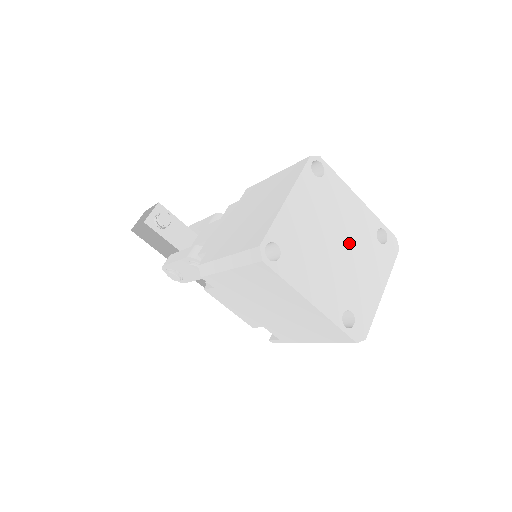
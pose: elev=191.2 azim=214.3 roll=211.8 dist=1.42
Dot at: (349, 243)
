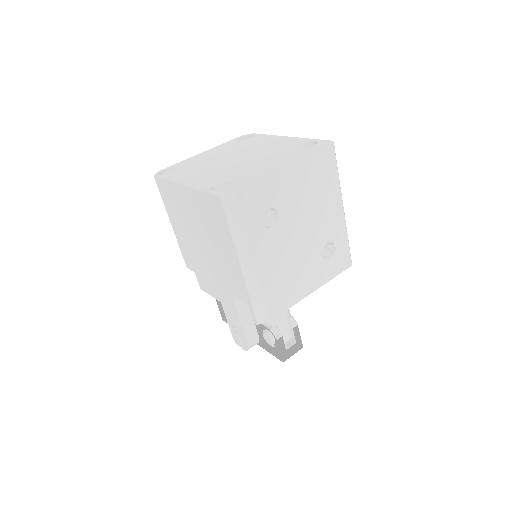
Dot at: (256, 155)
